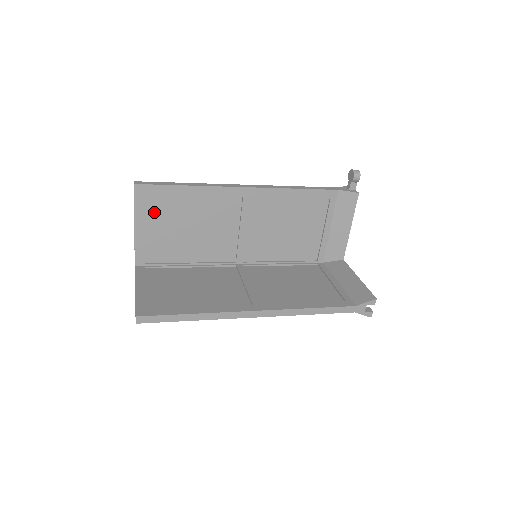
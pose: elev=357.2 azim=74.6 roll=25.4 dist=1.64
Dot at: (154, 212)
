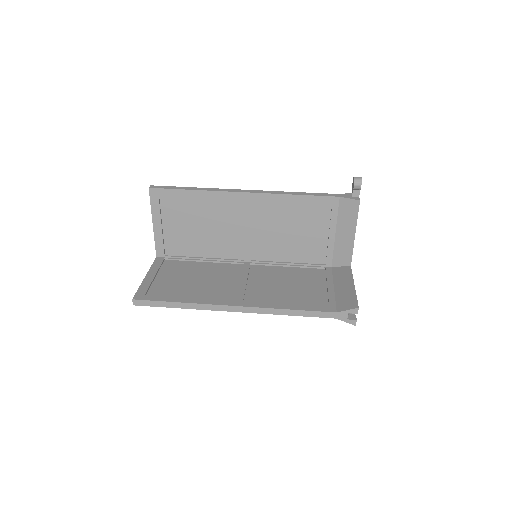
Dot at: (168, 212)
